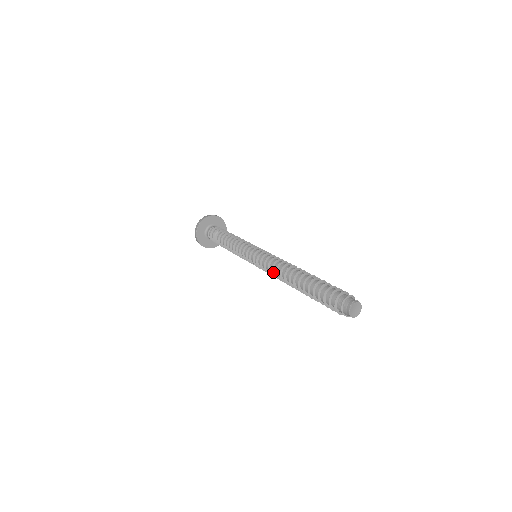
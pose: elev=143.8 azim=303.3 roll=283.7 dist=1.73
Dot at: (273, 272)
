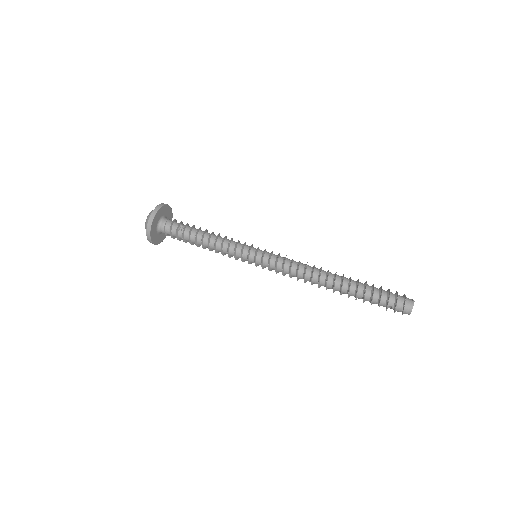
Dot at: (297, 274)
